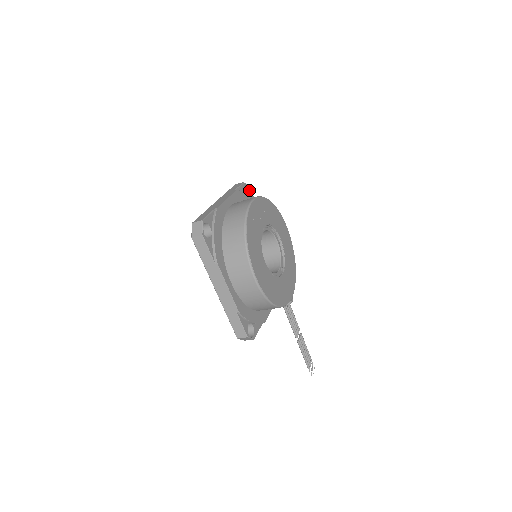
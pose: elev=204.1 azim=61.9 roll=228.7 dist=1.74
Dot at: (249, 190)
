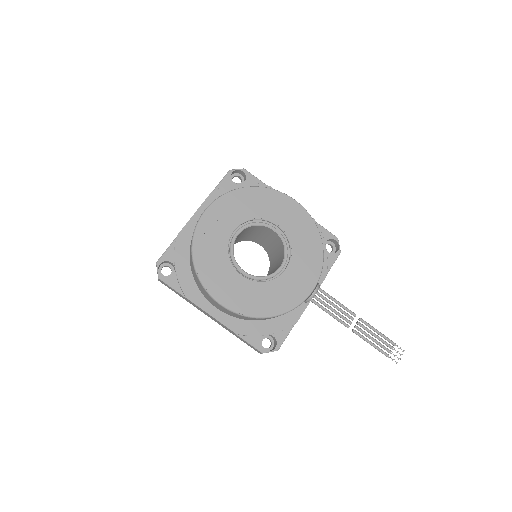
Dot at: (243, 173)
